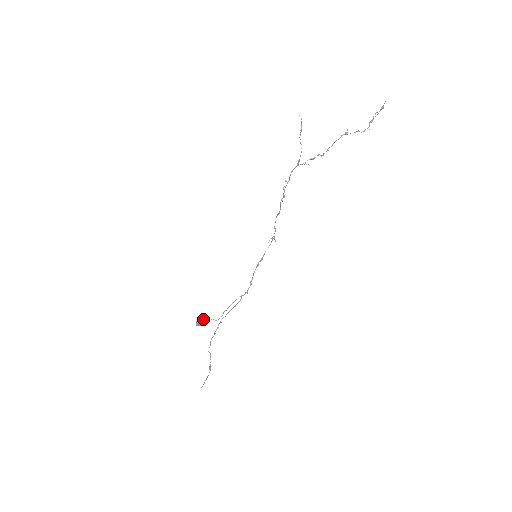
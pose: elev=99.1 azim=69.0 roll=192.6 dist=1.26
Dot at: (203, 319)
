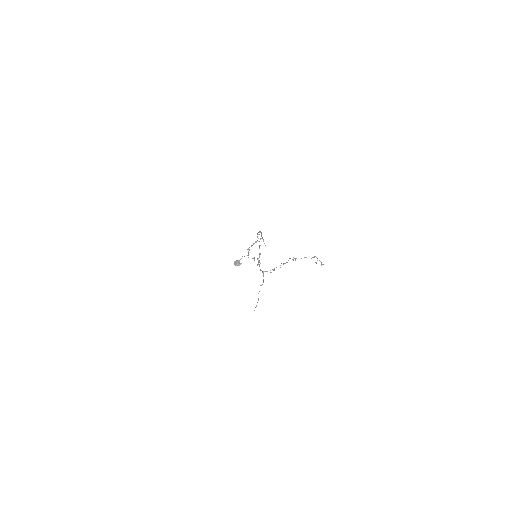
Dot at: (238, 265)
